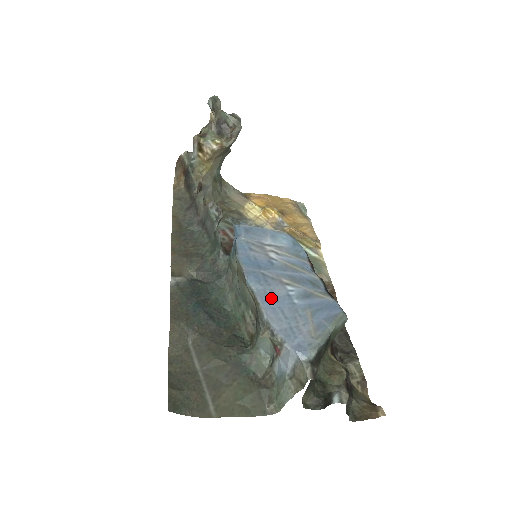
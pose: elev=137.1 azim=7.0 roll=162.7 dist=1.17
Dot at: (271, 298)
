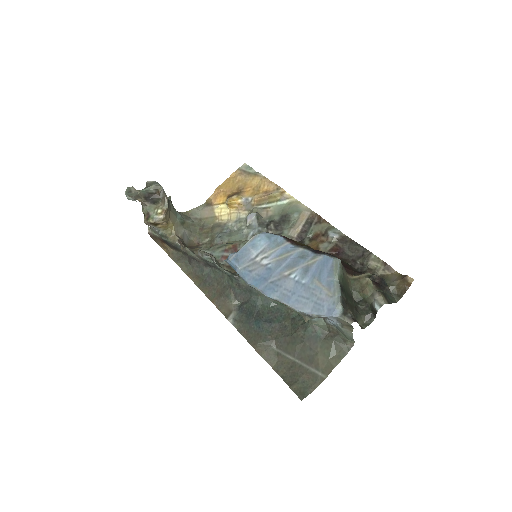
Dot at: (289, 295)
